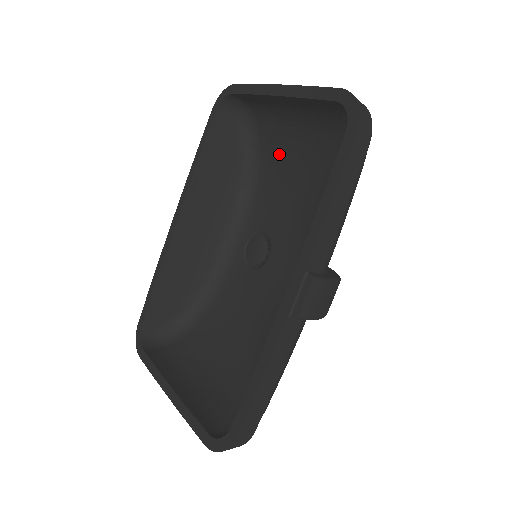
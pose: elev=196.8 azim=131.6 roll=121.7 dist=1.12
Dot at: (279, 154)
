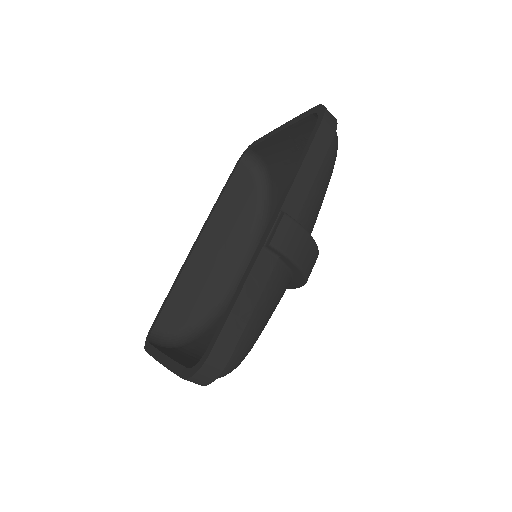
Dot at: occluded
